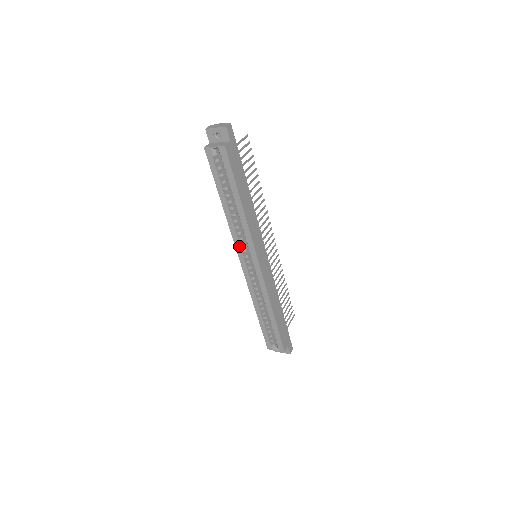
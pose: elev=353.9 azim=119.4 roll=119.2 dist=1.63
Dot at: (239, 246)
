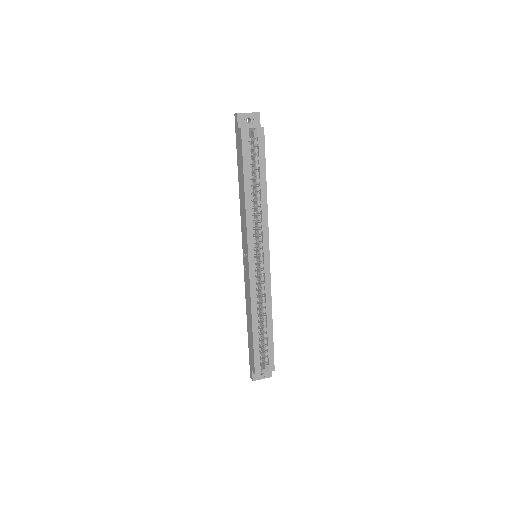
Dot at: (252, 240)
